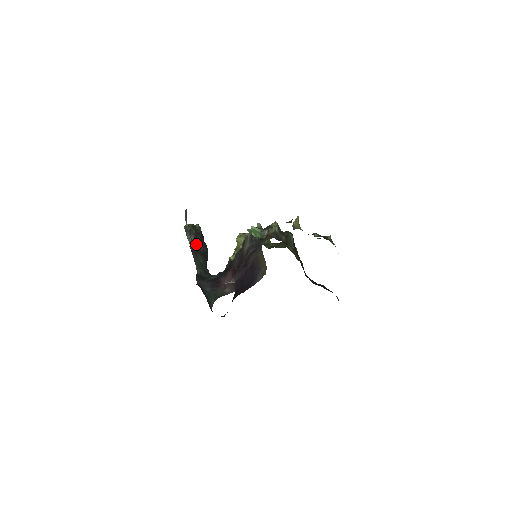
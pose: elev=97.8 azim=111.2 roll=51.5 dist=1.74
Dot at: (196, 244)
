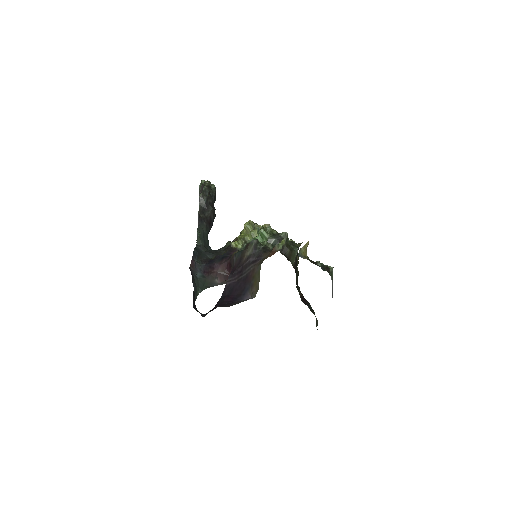
Dot at: (205, 208)
